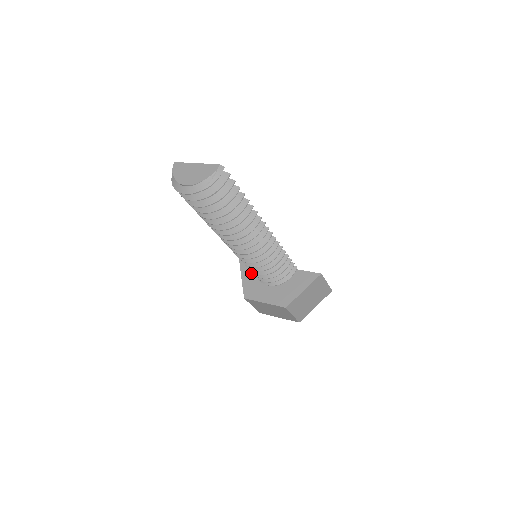
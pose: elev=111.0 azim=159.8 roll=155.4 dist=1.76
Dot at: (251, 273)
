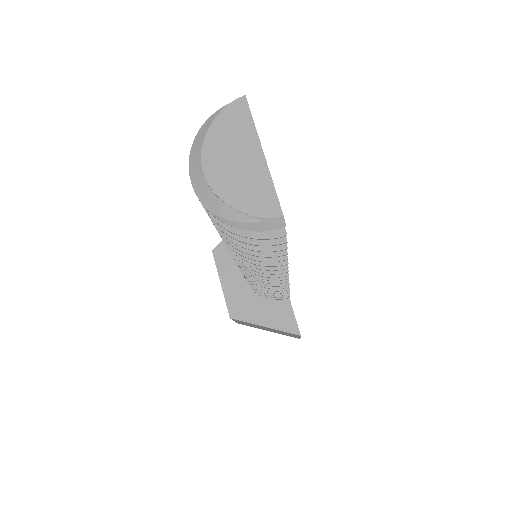
Dot at: occluded
